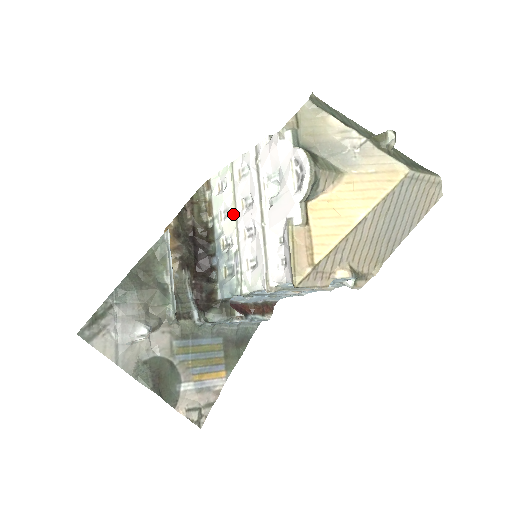
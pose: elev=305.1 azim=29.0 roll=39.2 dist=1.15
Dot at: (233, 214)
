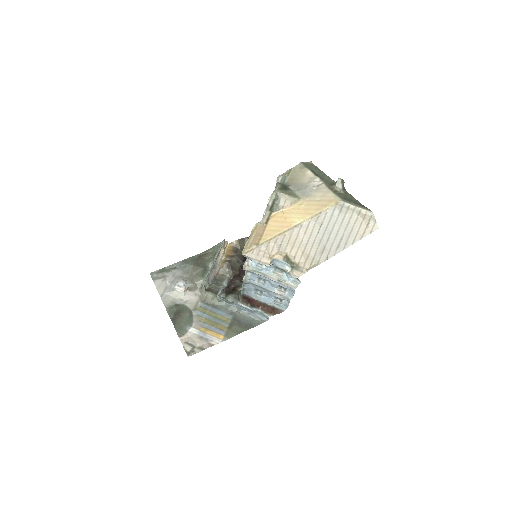
Dot at: occluded
